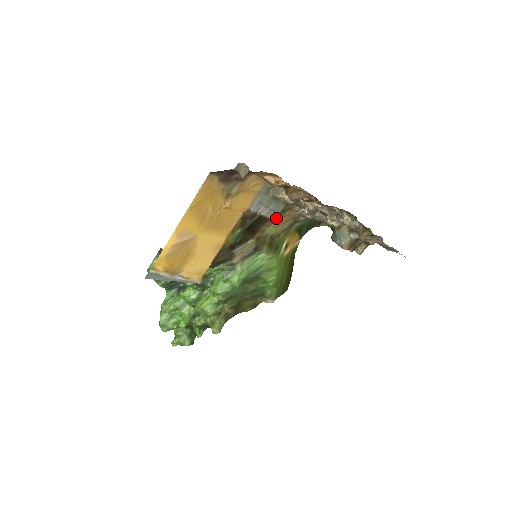
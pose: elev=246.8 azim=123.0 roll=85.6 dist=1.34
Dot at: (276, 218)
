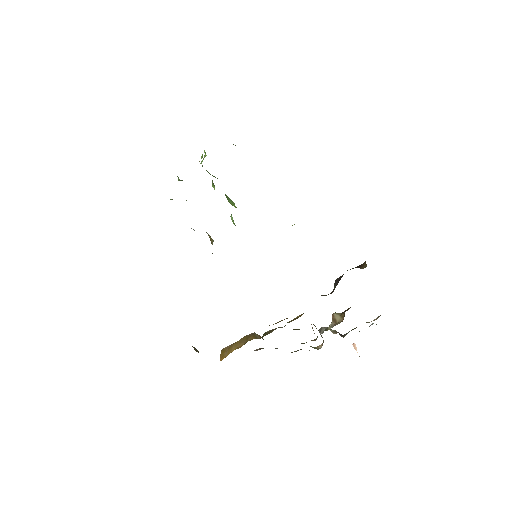
Dot at: occluded
